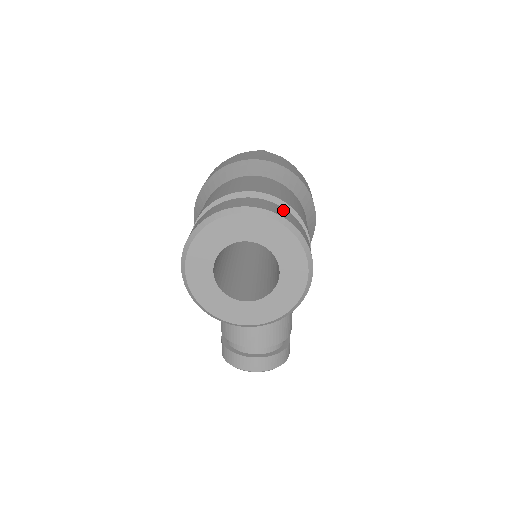
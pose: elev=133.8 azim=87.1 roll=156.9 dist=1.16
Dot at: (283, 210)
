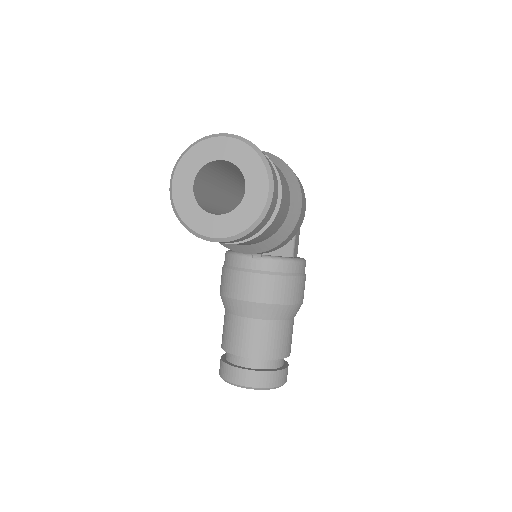
Dot at: occluded
